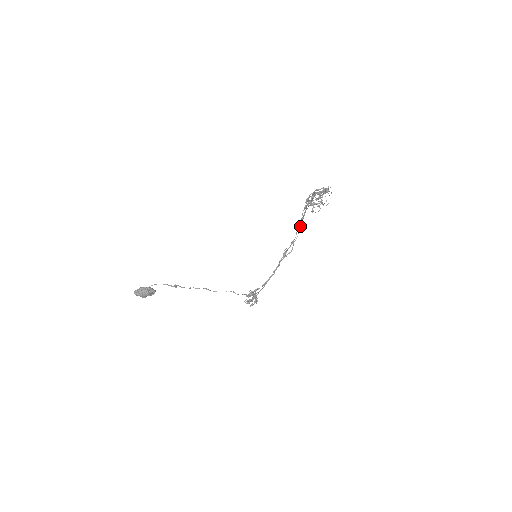
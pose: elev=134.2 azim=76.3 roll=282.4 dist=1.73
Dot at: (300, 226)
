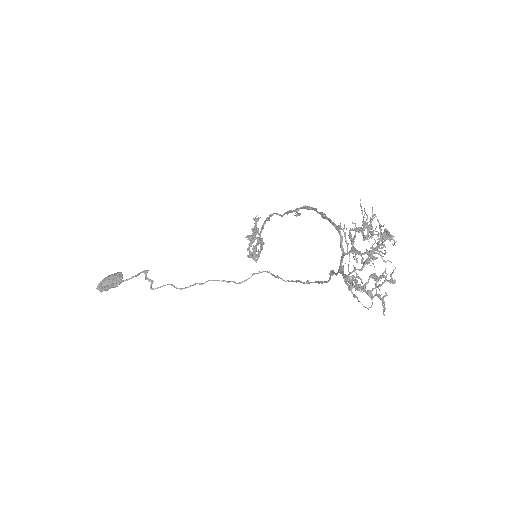
Dot at: (331, 274)
